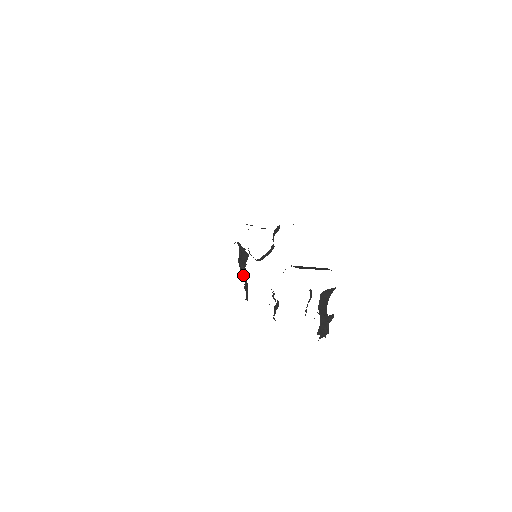
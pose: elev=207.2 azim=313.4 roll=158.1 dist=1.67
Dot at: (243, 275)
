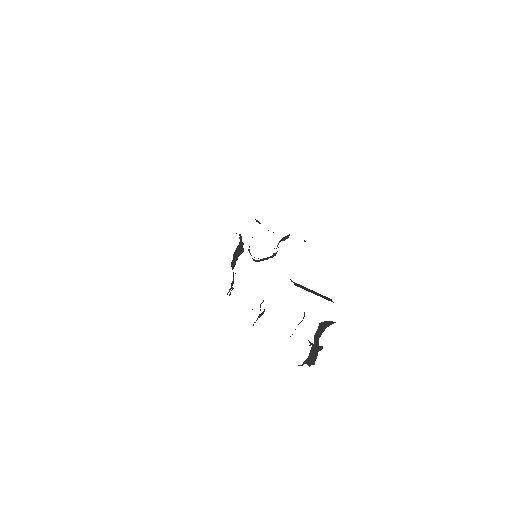
Dot at: (232, 269)
